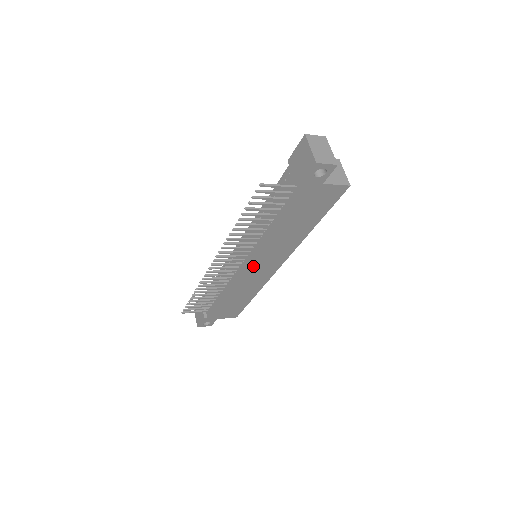
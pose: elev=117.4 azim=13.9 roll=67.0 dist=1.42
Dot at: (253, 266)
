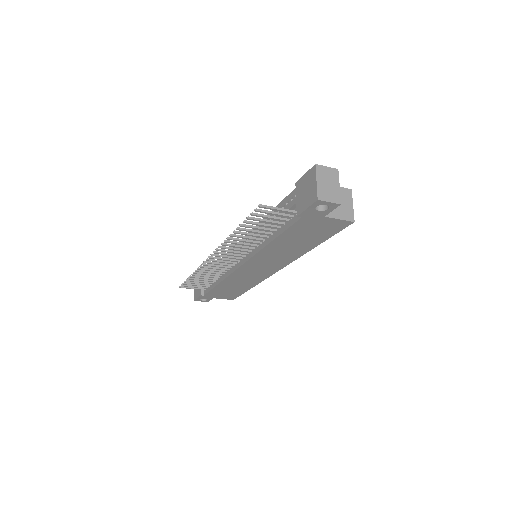
Dot at: (250, 266)
